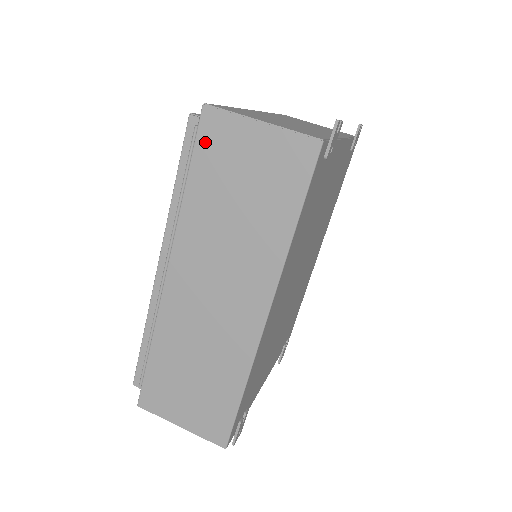
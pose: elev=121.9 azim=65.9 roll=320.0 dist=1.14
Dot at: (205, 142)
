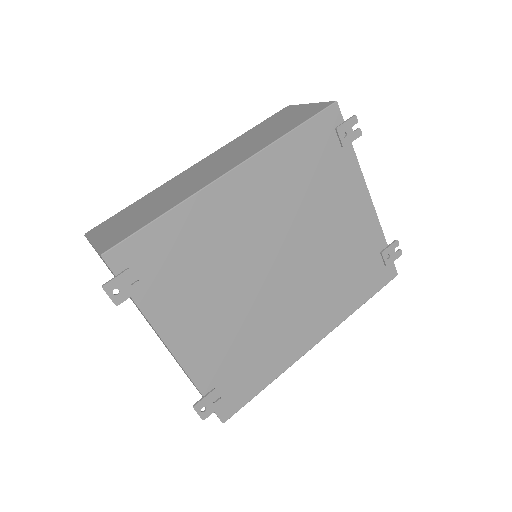
Dot at: (275, 115)
